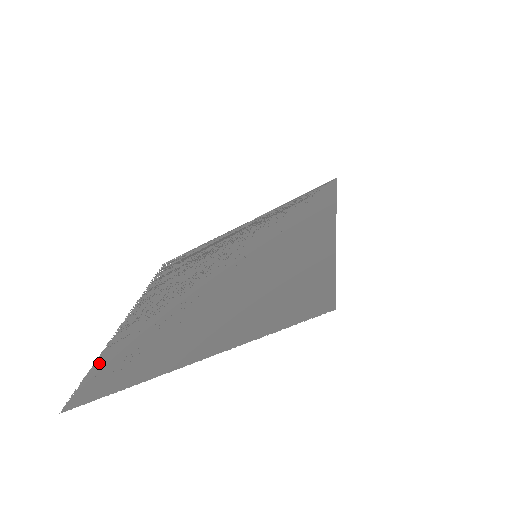
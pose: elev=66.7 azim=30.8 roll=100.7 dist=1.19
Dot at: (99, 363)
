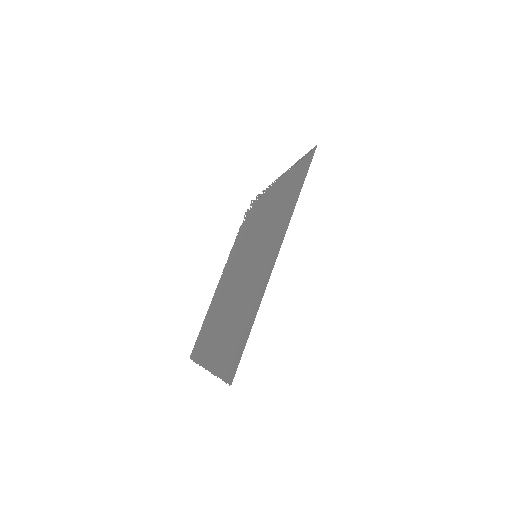
Dot at: (204, 321)
